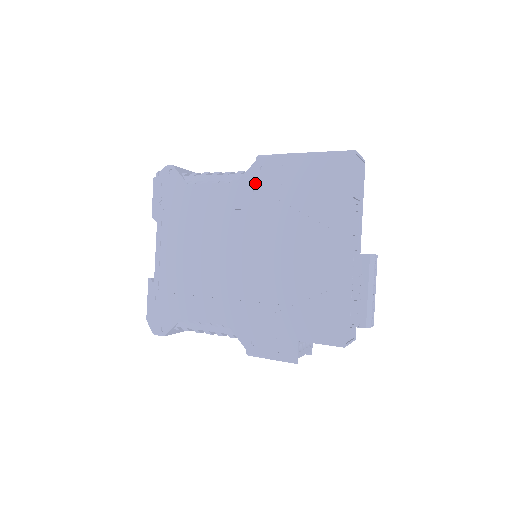
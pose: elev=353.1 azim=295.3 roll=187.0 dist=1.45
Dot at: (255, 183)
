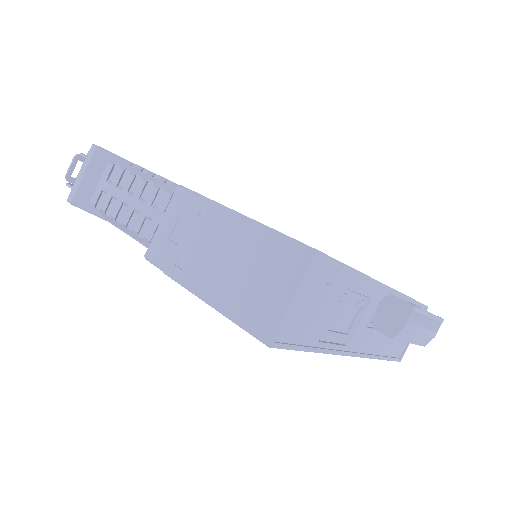
Dot at: occluded
